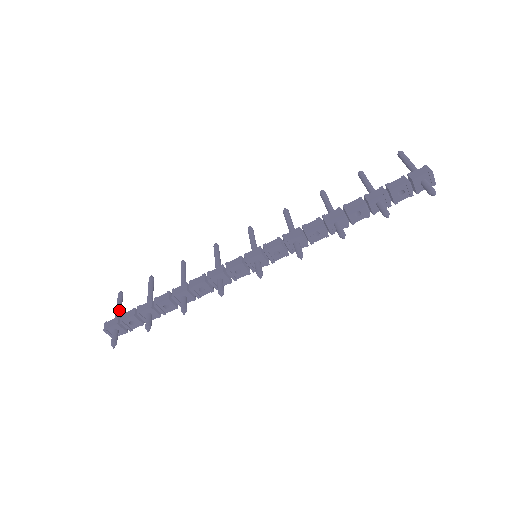
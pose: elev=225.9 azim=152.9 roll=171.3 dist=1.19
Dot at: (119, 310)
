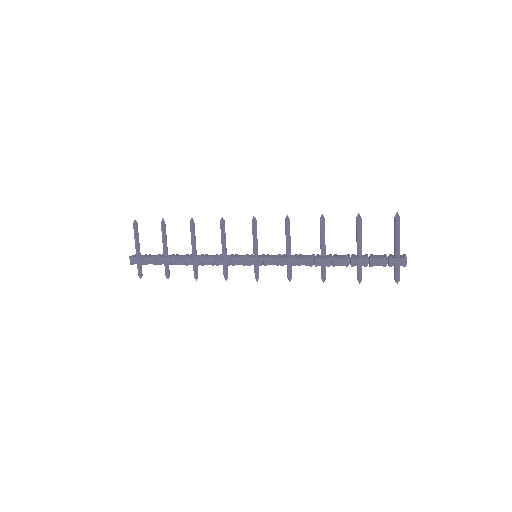
Dot at: (138, 244)
